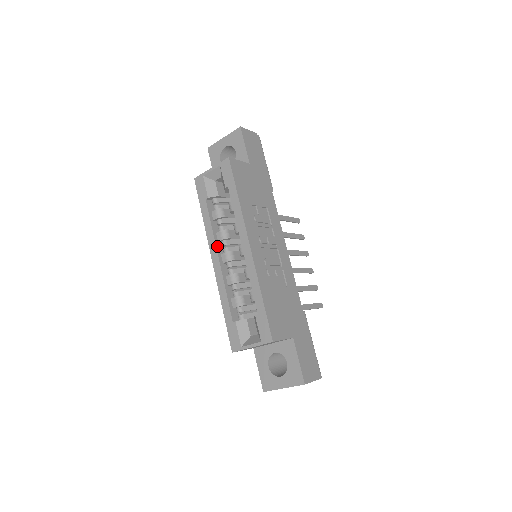
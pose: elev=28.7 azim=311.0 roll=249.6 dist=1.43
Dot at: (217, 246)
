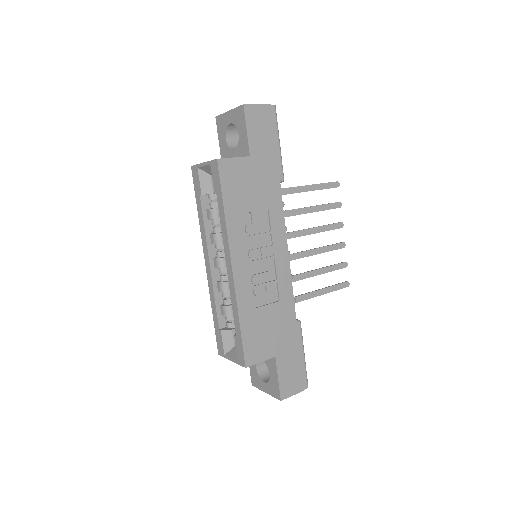
Dot at: (209, 249)
